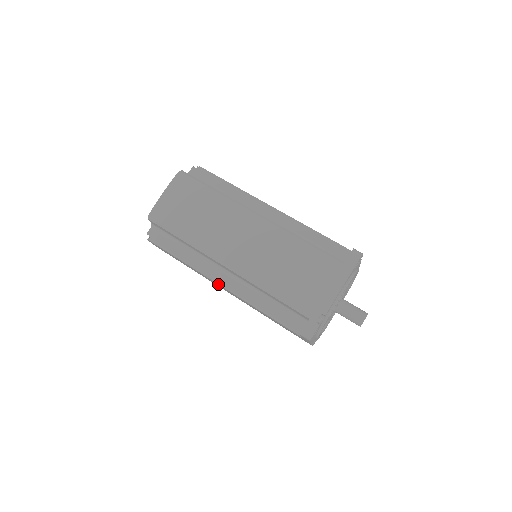
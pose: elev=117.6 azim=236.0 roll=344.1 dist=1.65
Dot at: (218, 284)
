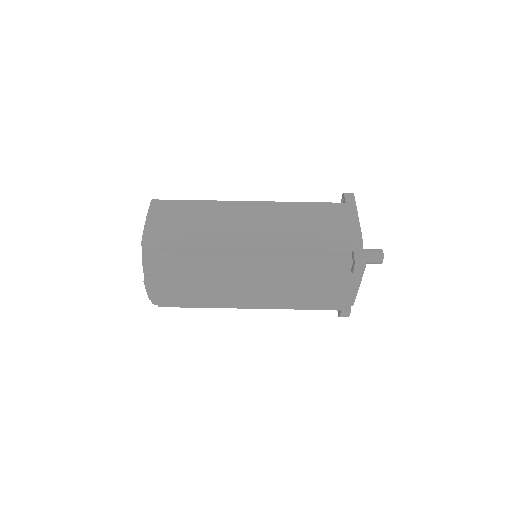
Dot at: (246, 275)
